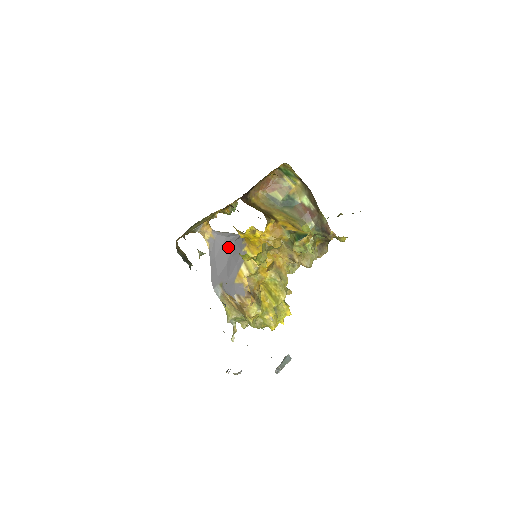
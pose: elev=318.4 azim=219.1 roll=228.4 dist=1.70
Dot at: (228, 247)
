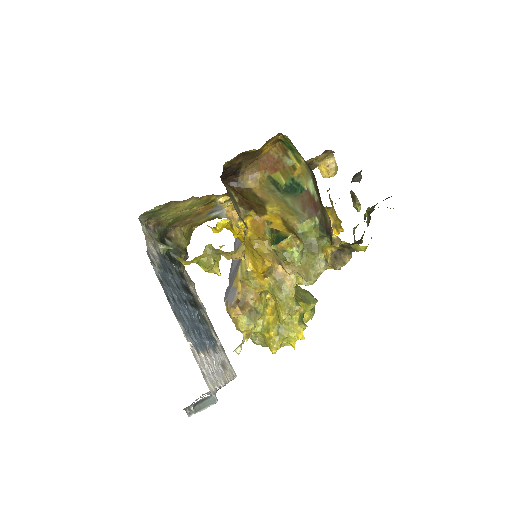
Dot at: occluded
